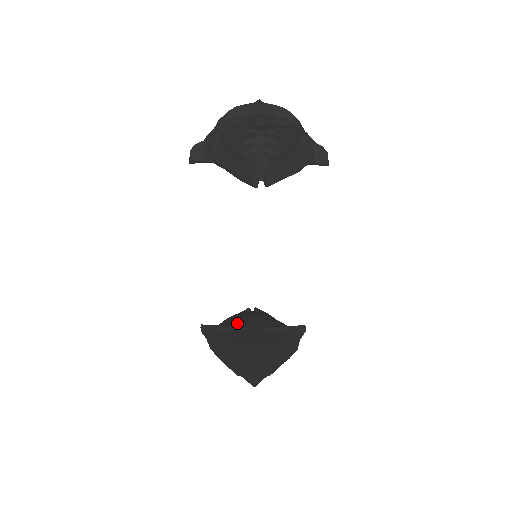
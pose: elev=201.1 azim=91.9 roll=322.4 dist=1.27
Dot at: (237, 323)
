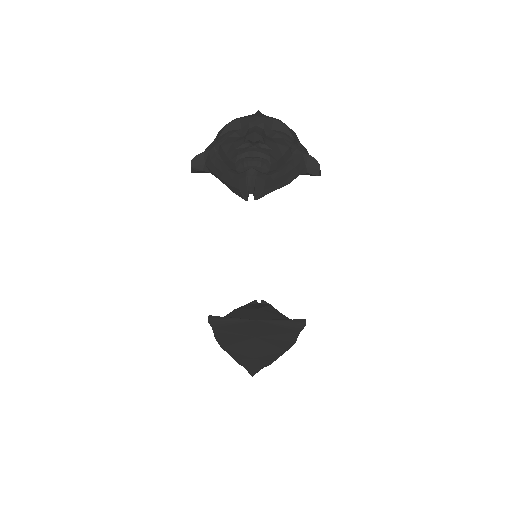
Dot at: (242, 315)
